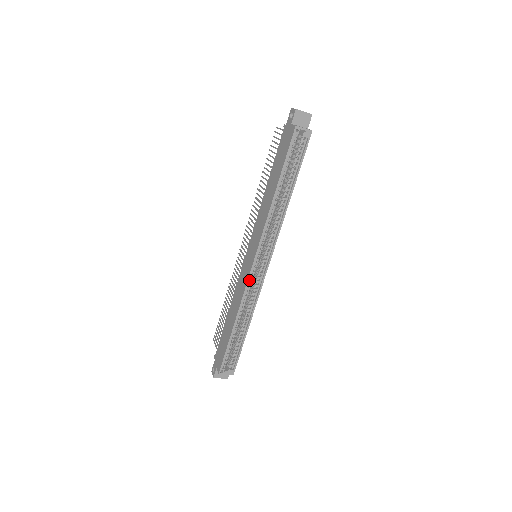
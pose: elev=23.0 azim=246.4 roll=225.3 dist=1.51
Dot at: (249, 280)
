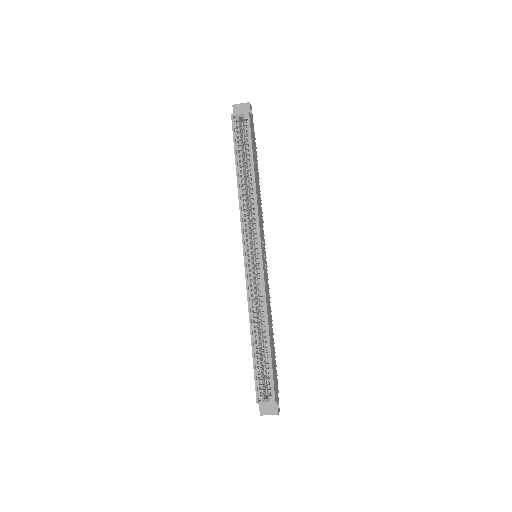
Dot at: (248, 278)
